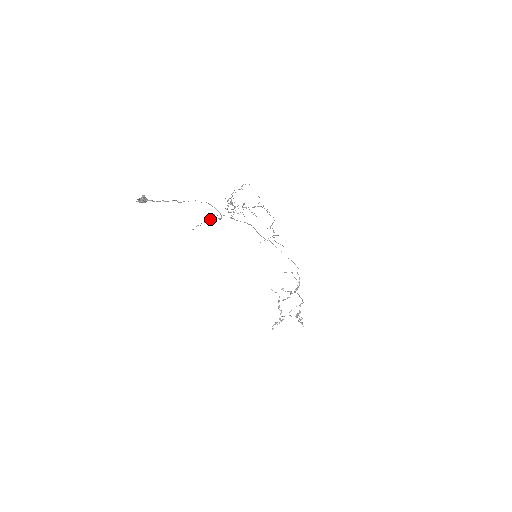
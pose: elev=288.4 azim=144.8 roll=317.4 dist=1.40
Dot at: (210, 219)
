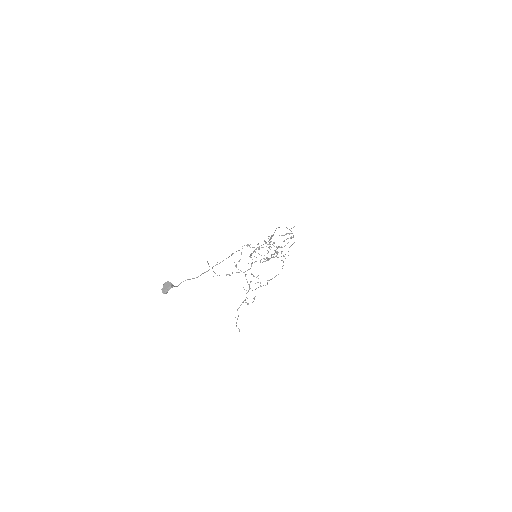
Dot at: occluded
